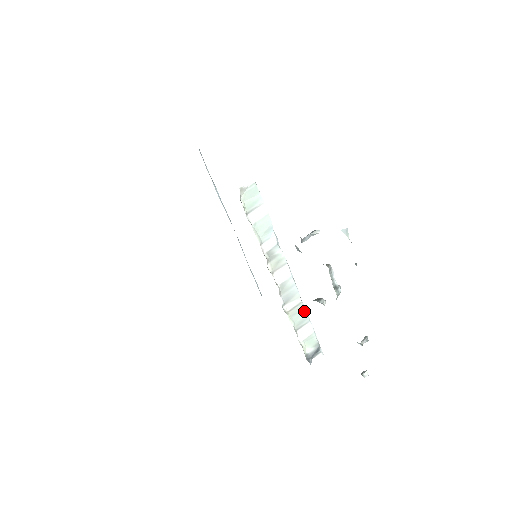
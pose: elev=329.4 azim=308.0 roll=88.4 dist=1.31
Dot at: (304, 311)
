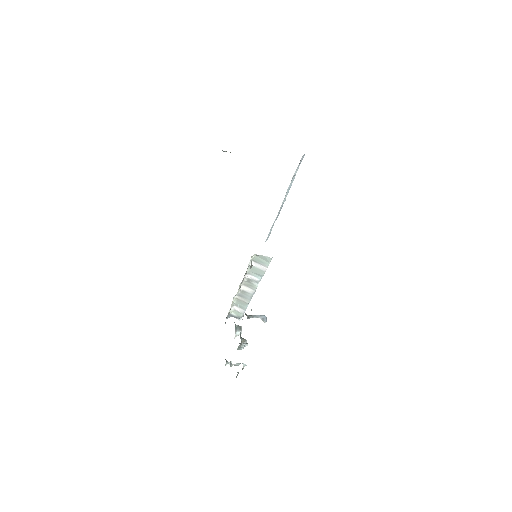
Dot at: (246, 306)
